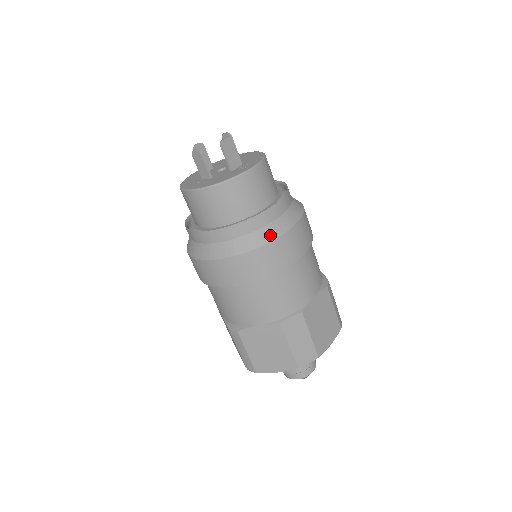
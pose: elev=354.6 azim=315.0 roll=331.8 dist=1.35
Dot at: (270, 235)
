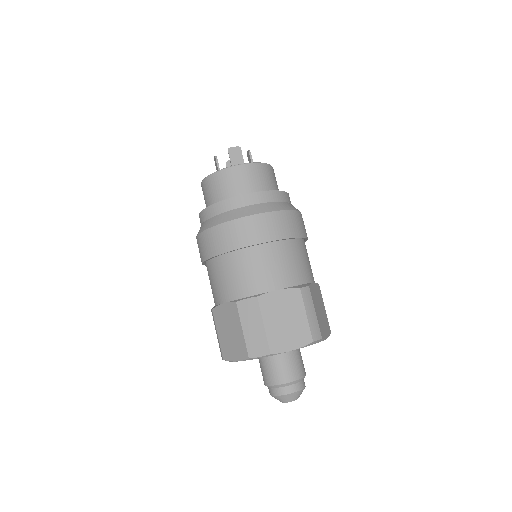
Dot at: (236, 215)
